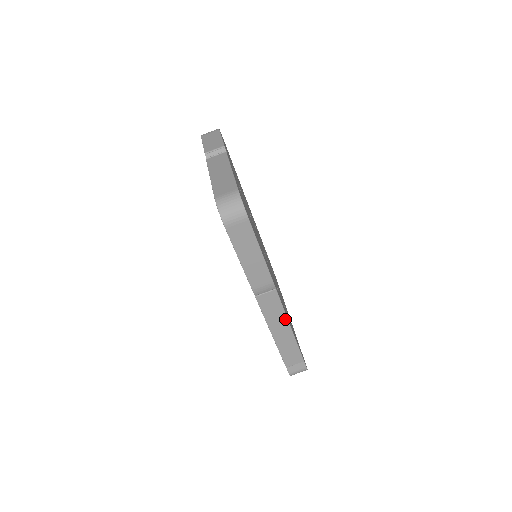
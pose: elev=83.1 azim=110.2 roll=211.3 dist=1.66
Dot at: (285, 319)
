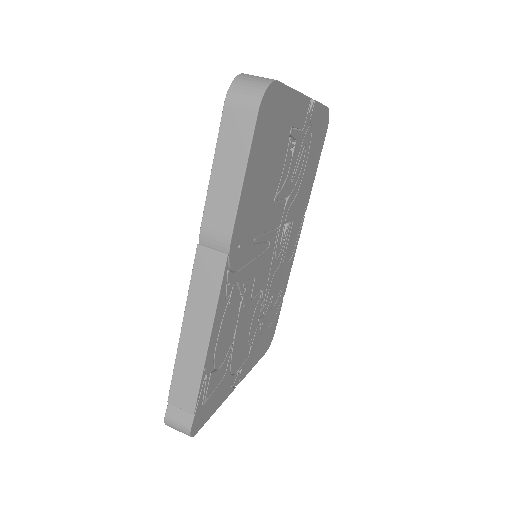
Dot at: (211, 316)
